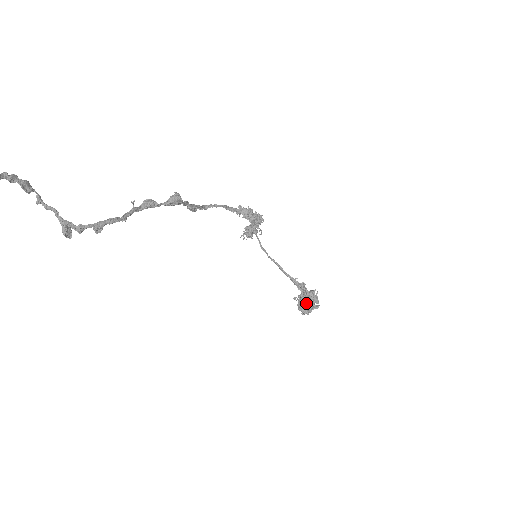
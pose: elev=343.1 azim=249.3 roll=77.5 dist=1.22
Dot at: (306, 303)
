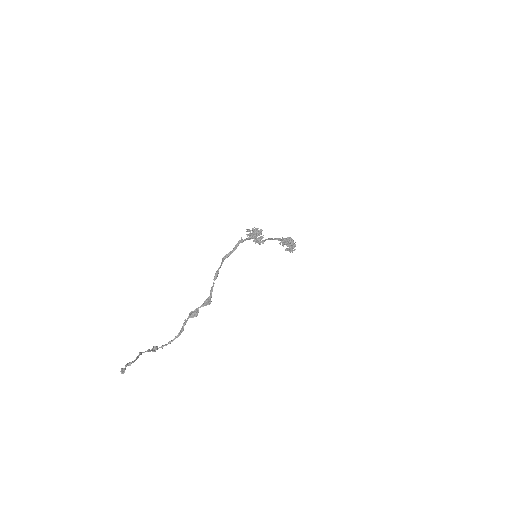
Dot at: occluded
